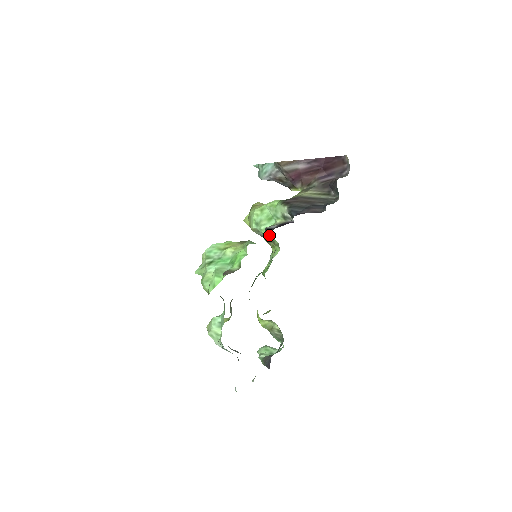
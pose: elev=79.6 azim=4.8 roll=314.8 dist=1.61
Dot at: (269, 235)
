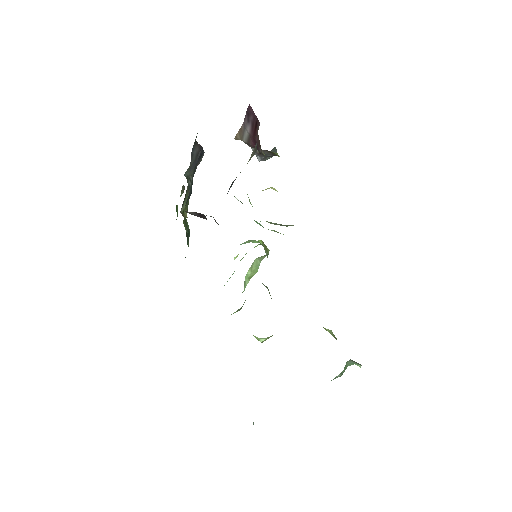
Dot at: (262, 226)
